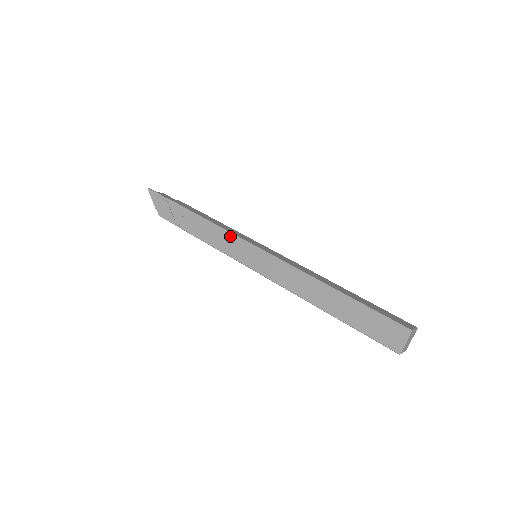
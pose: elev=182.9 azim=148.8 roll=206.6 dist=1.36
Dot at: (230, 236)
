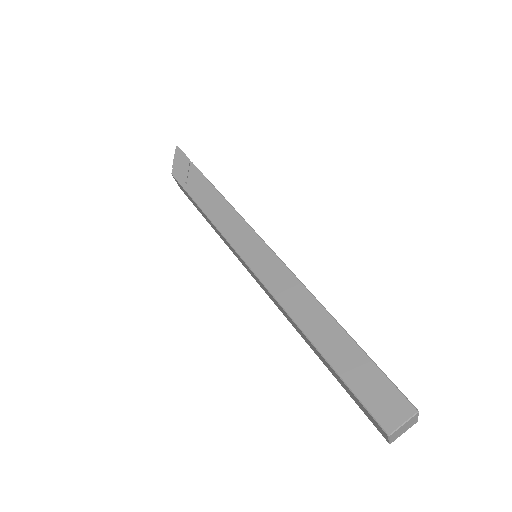
Dot at: (240, 221)
